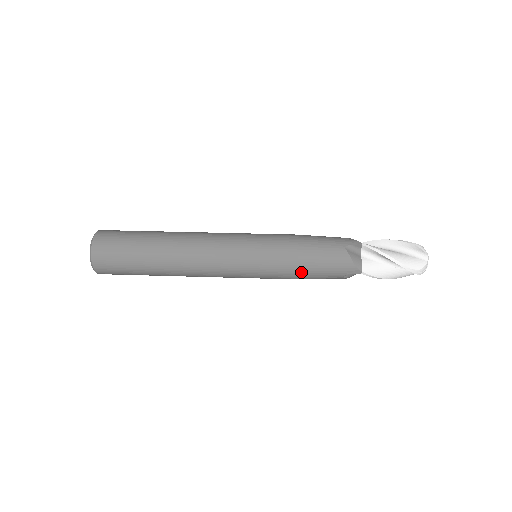
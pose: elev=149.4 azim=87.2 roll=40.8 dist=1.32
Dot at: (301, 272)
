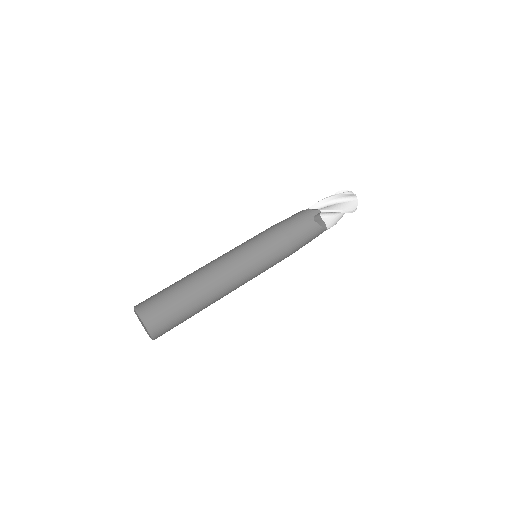
Dot at: (294, 251)
